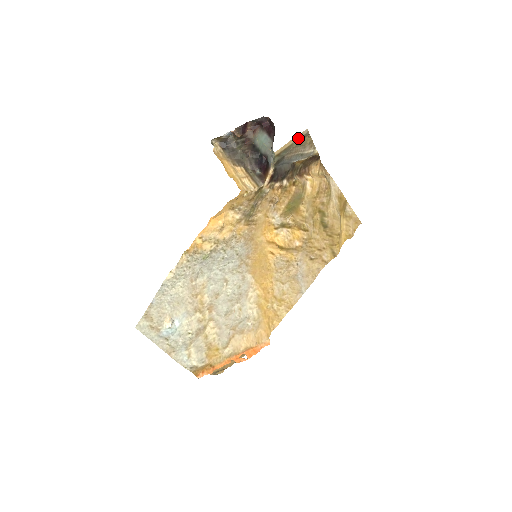
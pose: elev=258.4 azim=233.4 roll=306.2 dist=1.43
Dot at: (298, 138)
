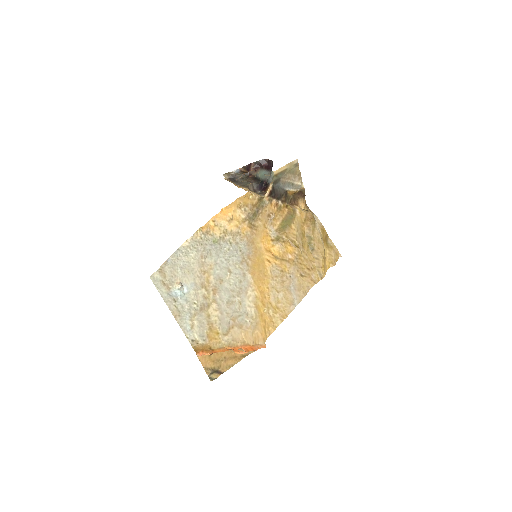
Dot at: (291, 165)
